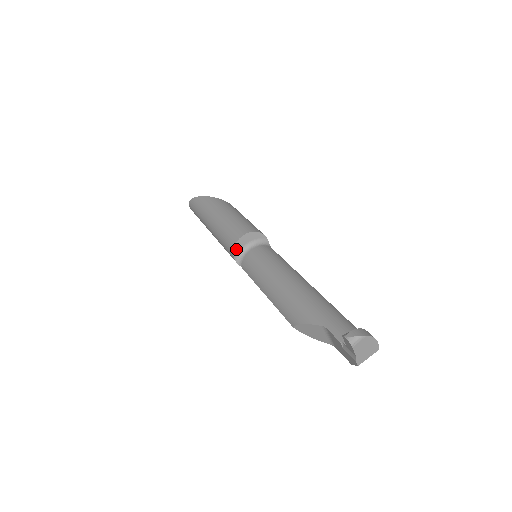
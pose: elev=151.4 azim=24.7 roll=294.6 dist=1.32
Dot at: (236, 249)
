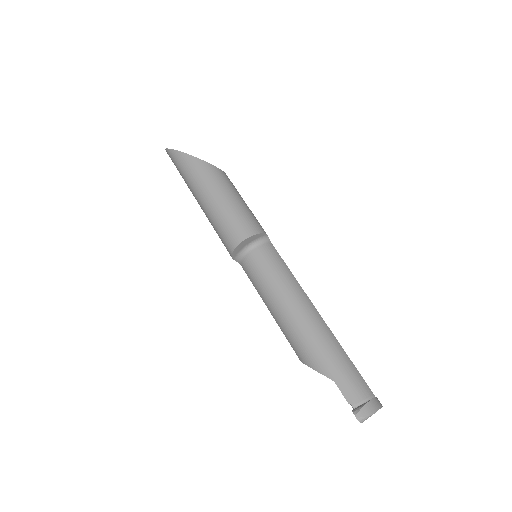
Dot at: (235, 252)
